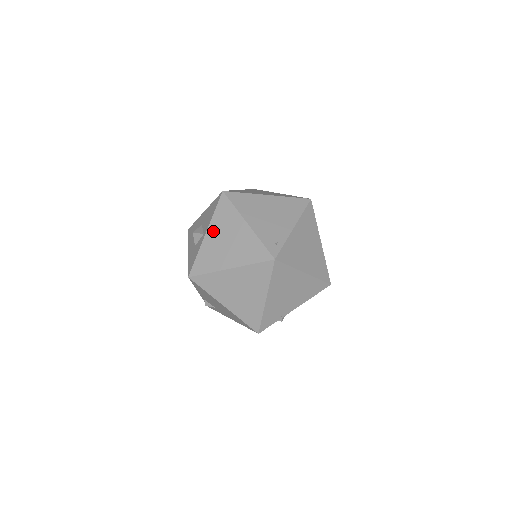
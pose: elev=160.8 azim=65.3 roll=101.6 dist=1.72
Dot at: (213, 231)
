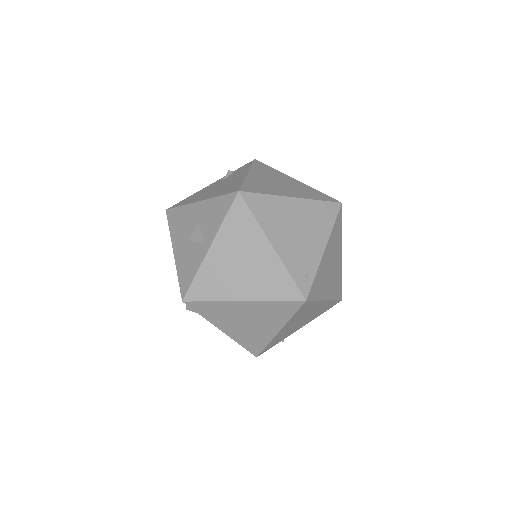
Dot at: (221, 246)
